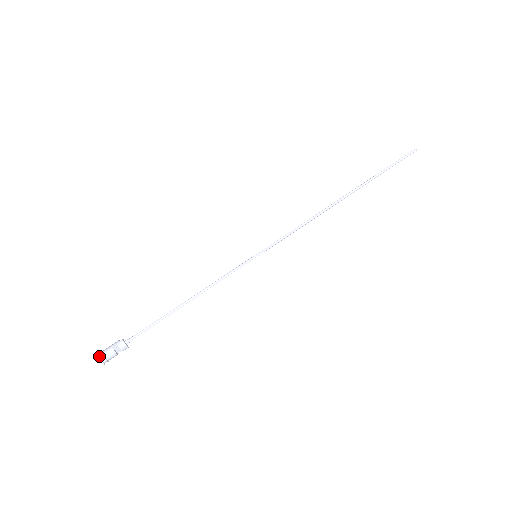
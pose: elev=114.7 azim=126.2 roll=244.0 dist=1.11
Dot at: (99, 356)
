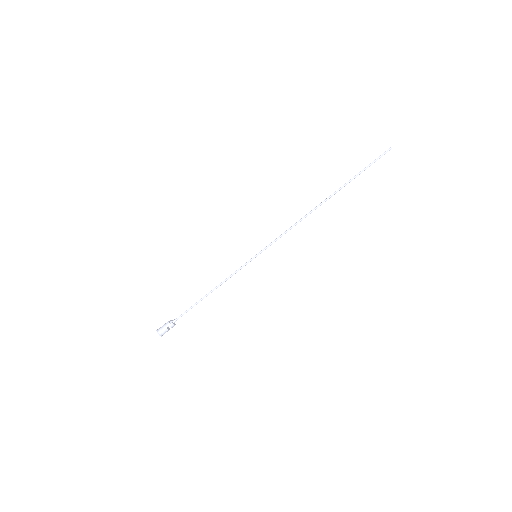
Dot at: (159, 334)
